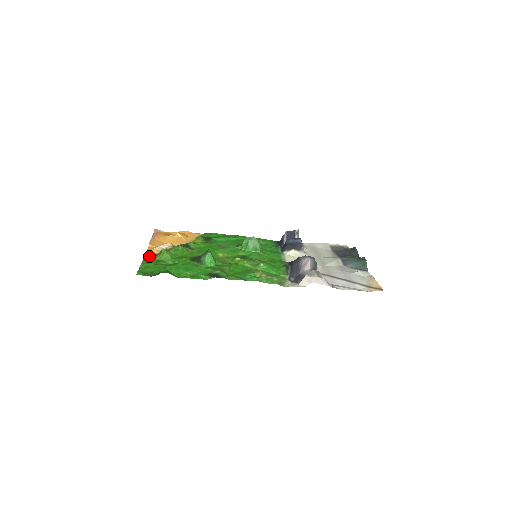
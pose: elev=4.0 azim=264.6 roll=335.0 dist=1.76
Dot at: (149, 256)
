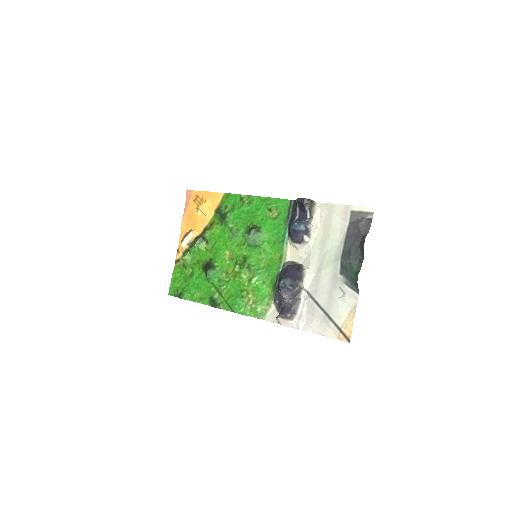
Dot at: (179, 256)
